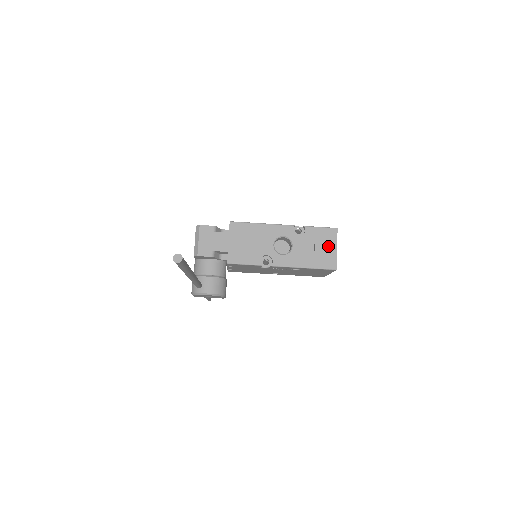
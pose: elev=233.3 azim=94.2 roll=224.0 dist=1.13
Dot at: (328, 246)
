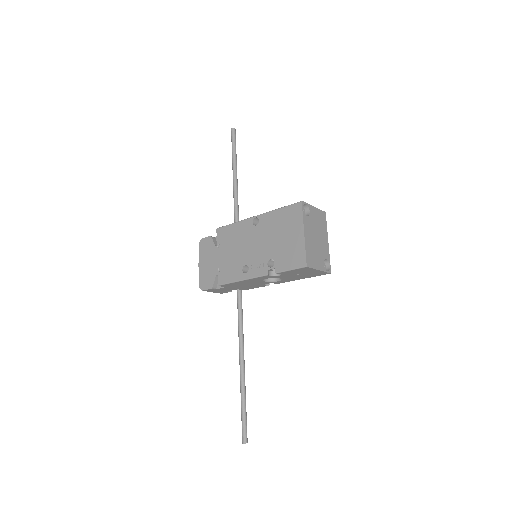
Dot at: (310, 272)
